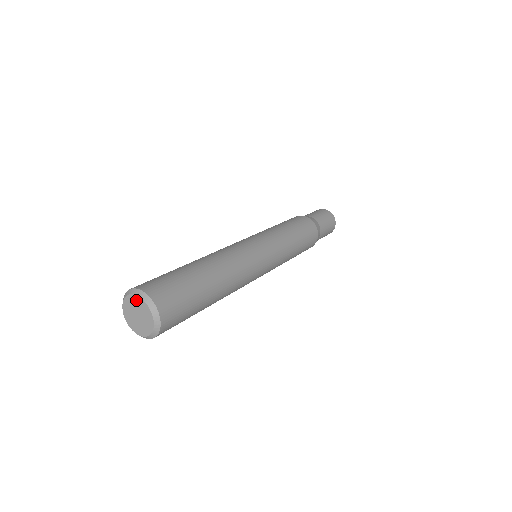
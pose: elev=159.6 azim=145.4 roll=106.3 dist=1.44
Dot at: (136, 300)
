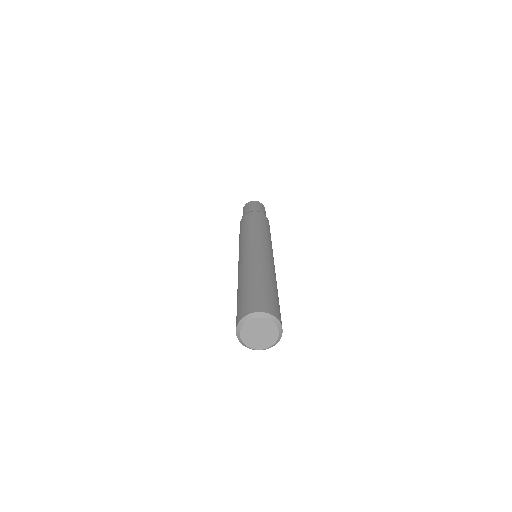
Dot at: (256, 322)
